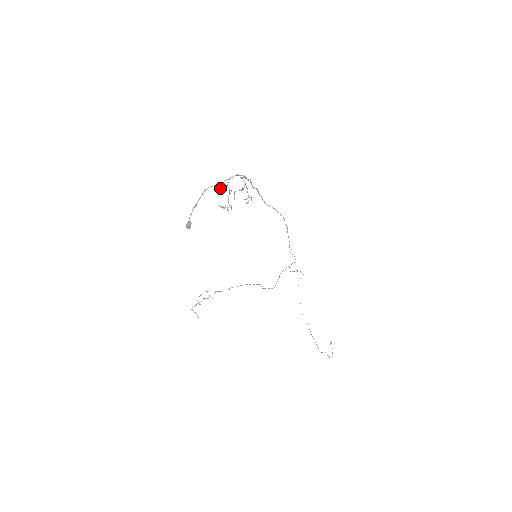
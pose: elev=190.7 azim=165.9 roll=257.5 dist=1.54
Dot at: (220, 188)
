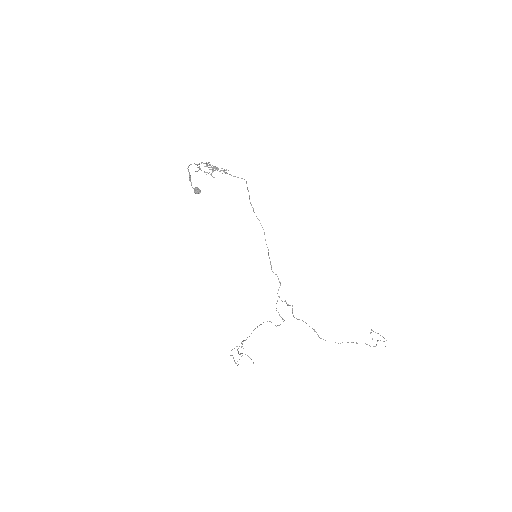
Dot at: (196, 171)
